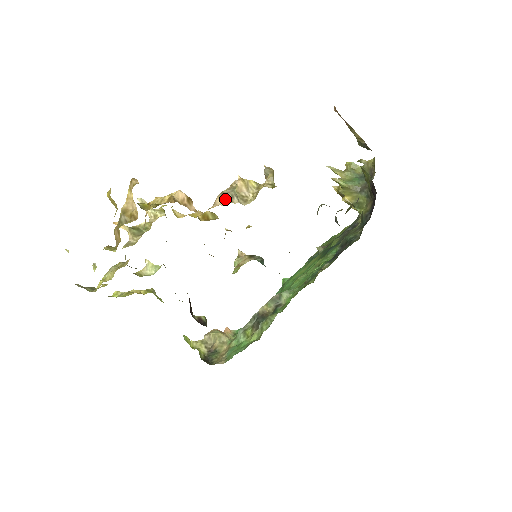
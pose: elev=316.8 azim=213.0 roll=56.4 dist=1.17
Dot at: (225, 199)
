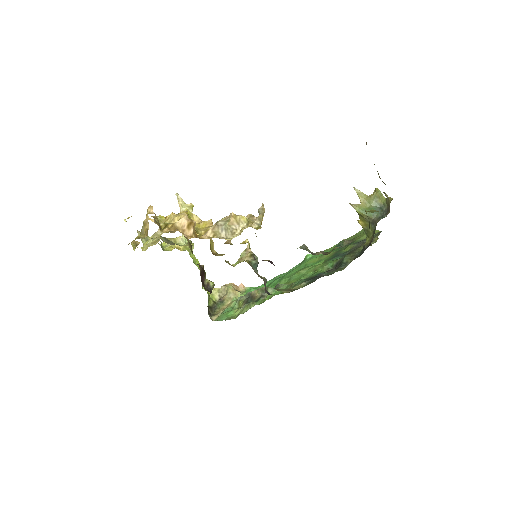
Dot at: (215, 231)
